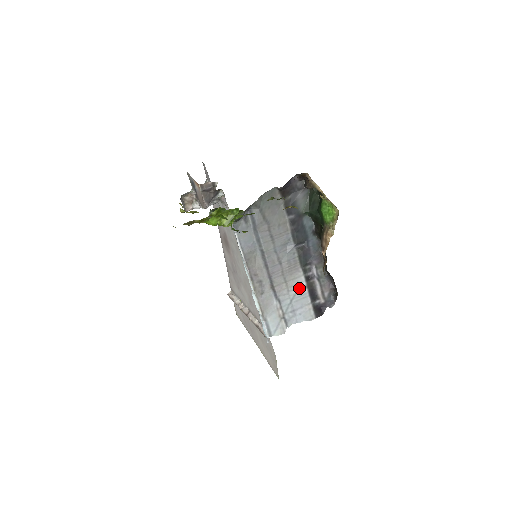
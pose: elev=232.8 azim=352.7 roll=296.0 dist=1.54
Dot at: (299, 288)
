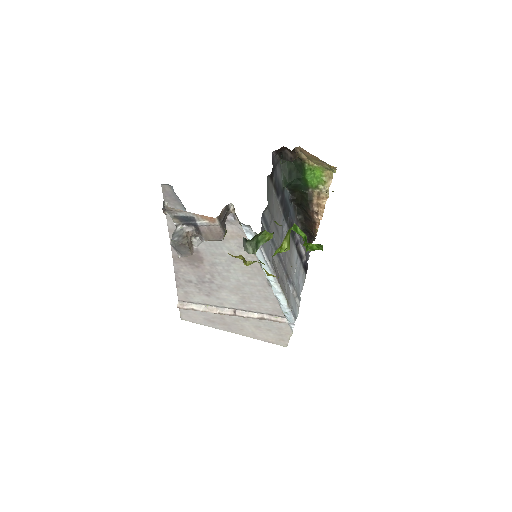
Dot at: (296, 261)
